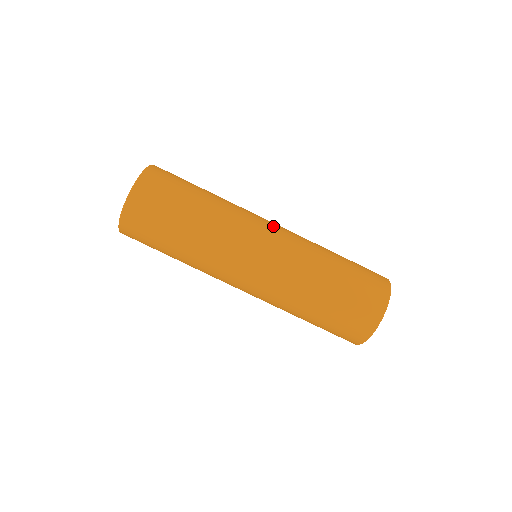
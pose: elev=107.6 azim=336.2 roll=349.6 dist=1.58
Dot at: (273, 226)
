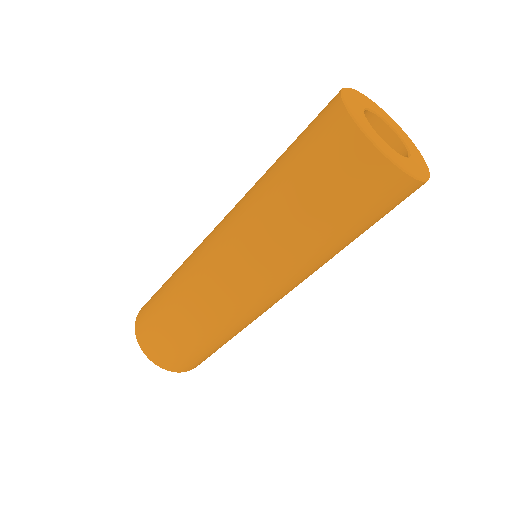
Dot at: occluded
